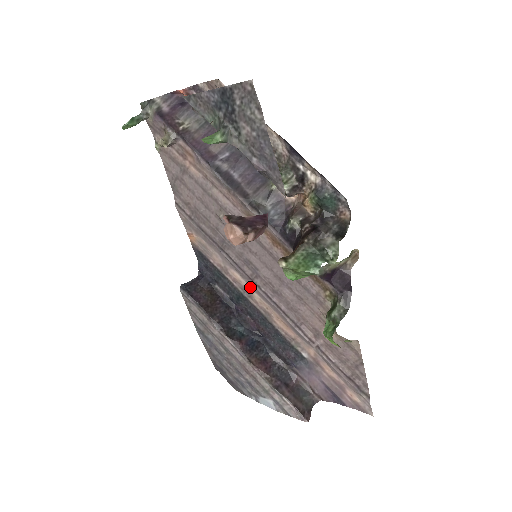
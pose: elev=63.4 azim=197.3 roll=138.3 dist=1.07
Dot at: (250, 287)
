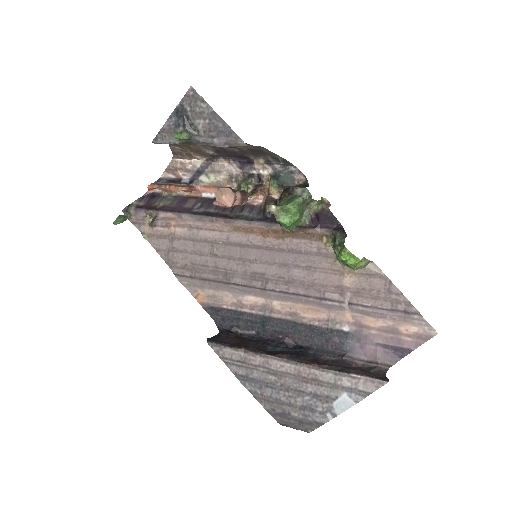
Dot at: (266, 299)
